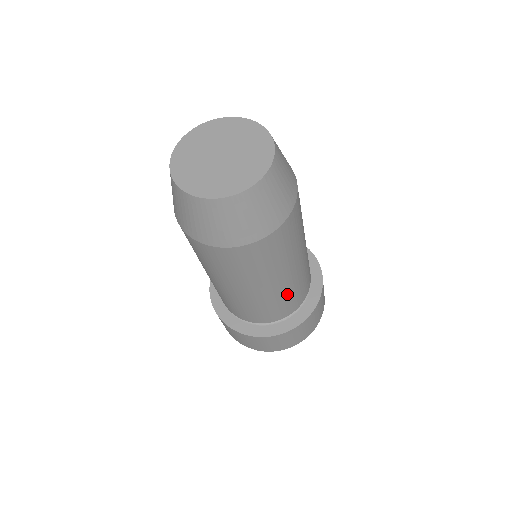
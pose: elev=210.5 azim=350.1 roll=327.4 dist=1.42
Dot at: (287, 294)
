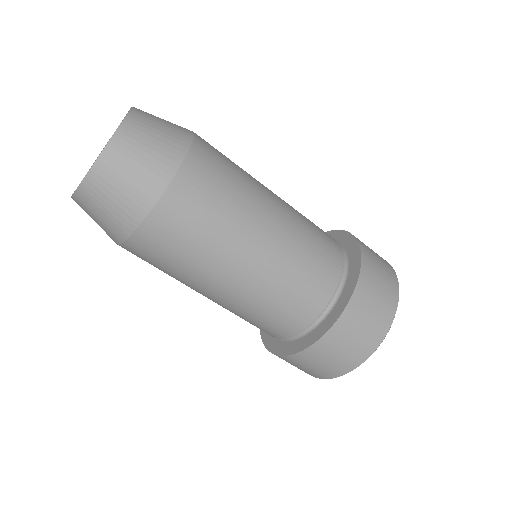
Dot at: (246, 311)
